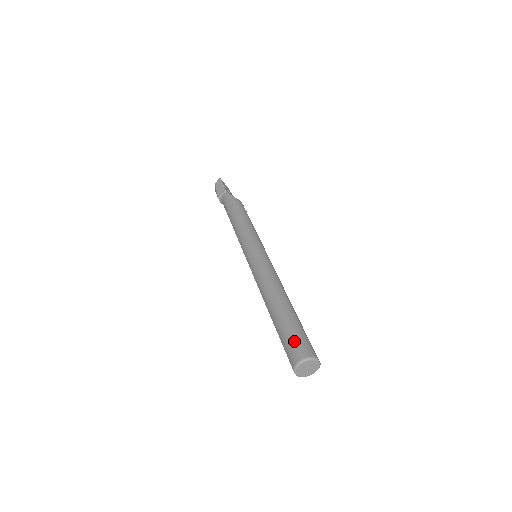
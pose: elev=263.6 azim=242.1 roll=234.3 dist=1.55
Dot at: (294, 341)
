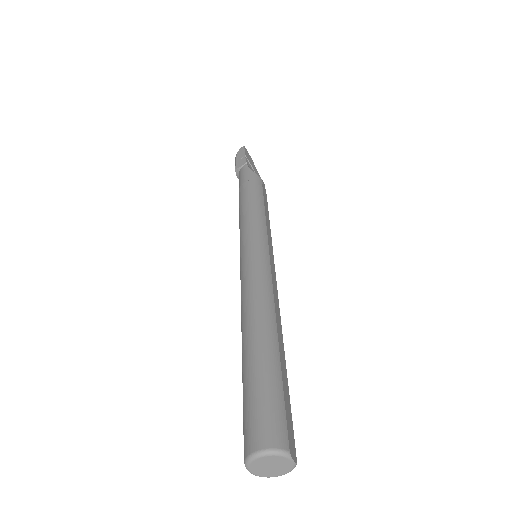
Dot at: (259, 410)
